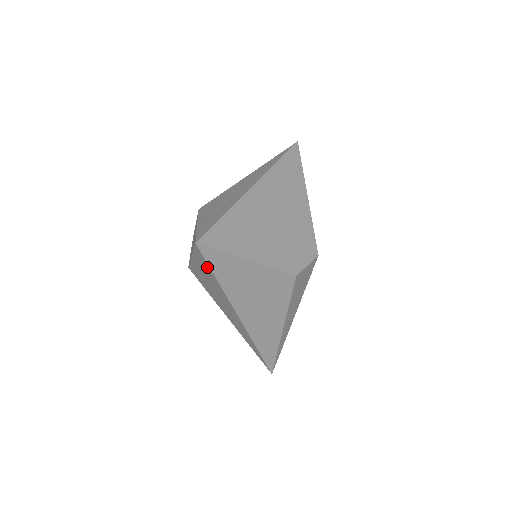
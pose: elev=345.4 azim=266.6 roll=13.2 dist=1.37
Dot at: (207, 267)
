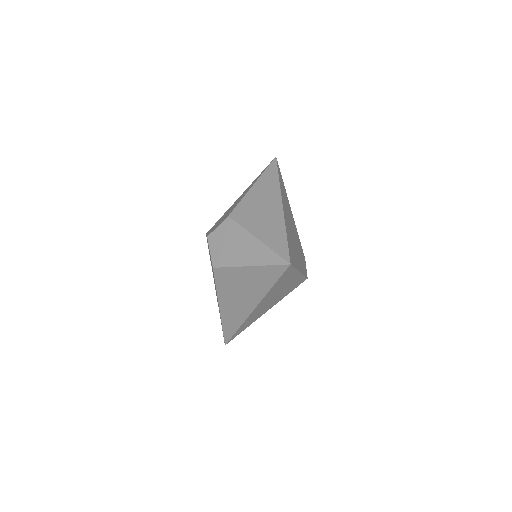
Dot at: (273, 278)
